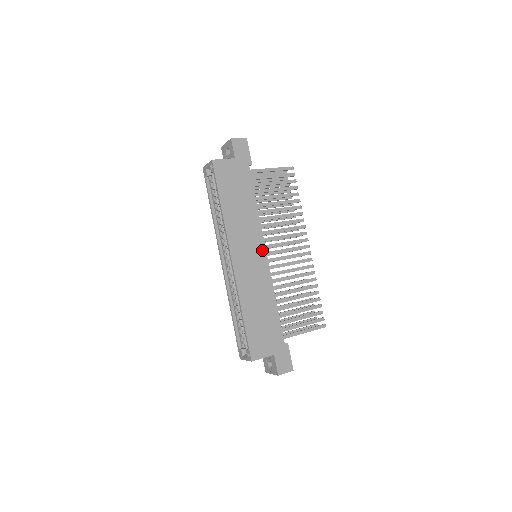
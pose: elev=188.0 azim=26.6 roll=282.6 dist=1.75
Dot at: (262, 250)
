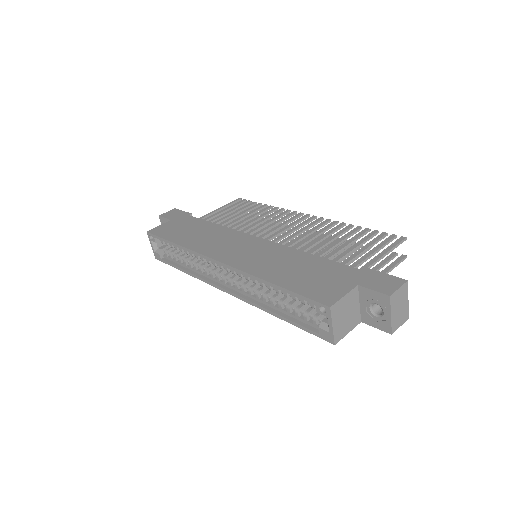
Dot at: (250, 239)
